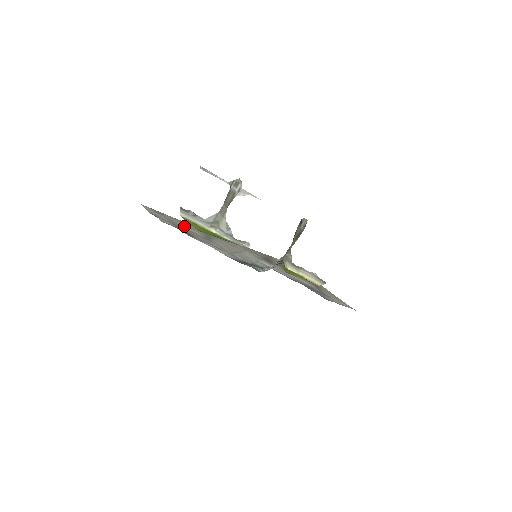
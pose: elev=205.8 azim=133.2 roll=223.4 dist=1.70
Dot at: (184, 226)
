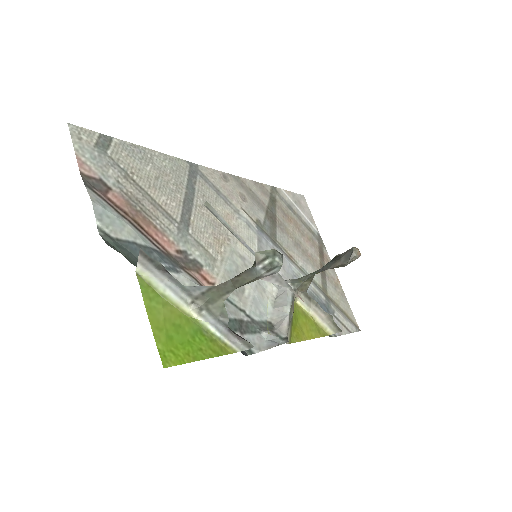
Dot at: (148, 187)
